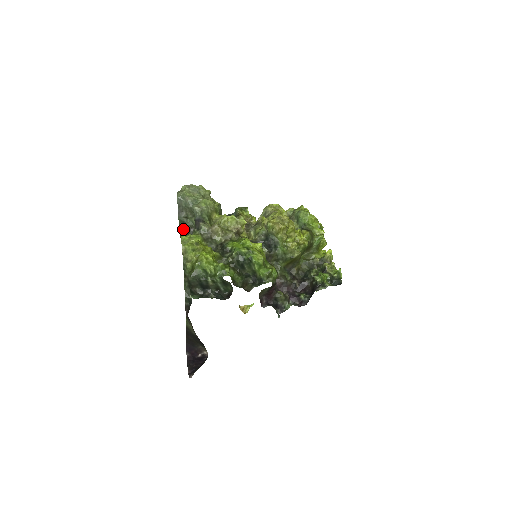
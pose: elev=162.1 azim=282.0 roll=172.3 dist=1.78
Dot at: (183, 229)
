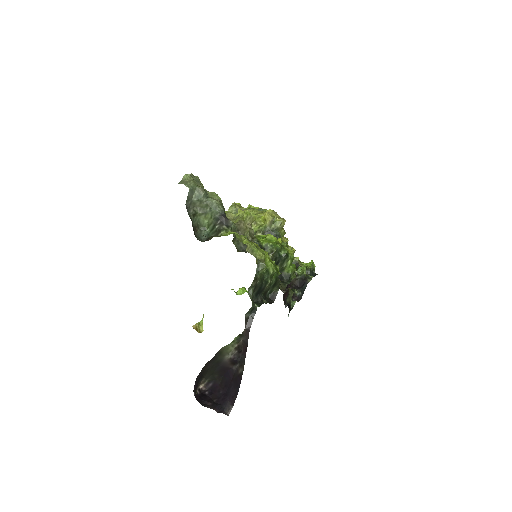
Dot at: (193, 229)
